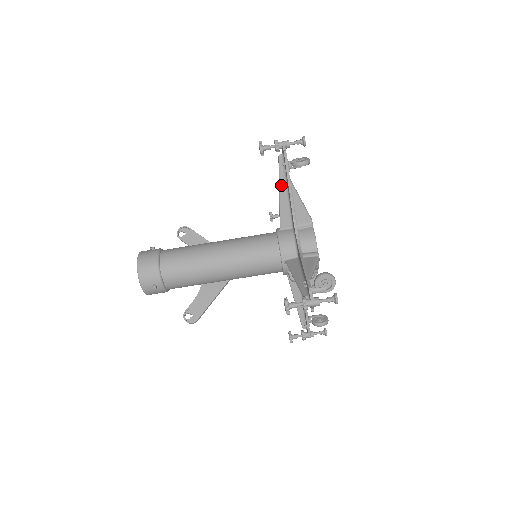
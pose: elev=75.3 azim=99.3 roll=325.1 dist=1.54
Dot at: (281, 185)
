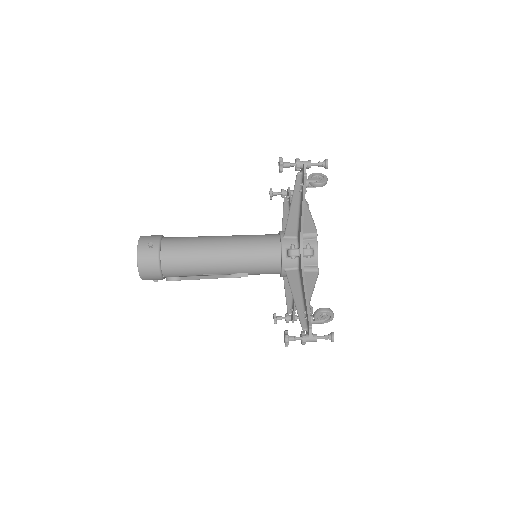
Dot at: (285, 211)
